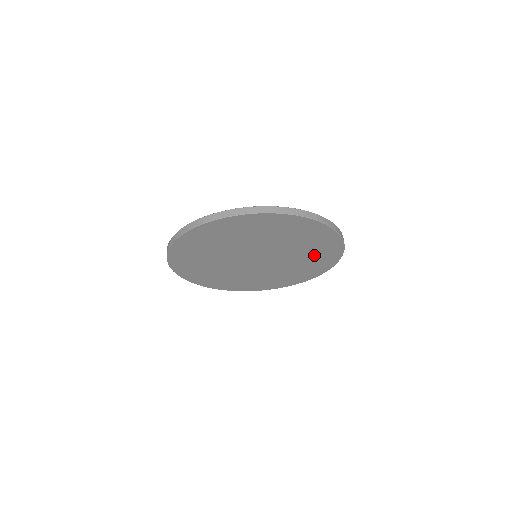
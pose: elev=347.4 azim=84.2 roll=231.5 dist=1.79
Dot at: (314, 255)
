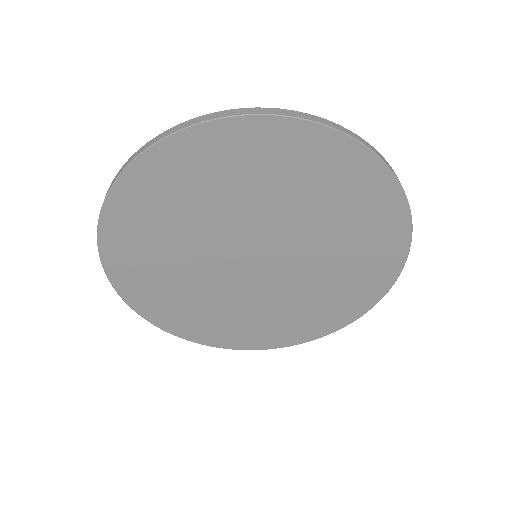
Dot at: (355, 263)
